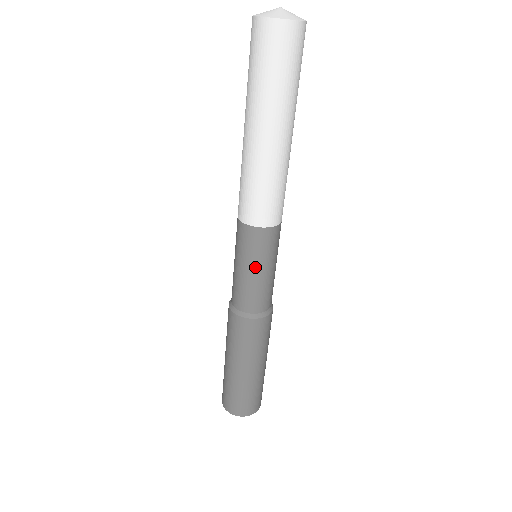
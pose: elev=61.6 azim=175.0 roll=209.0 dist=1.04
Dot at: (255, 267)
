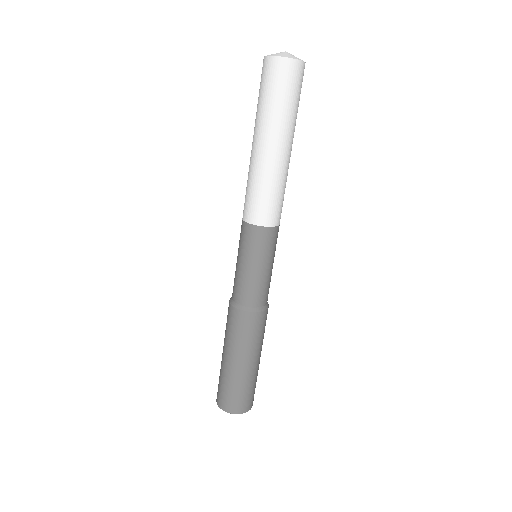
Dot at: (258, 263)
